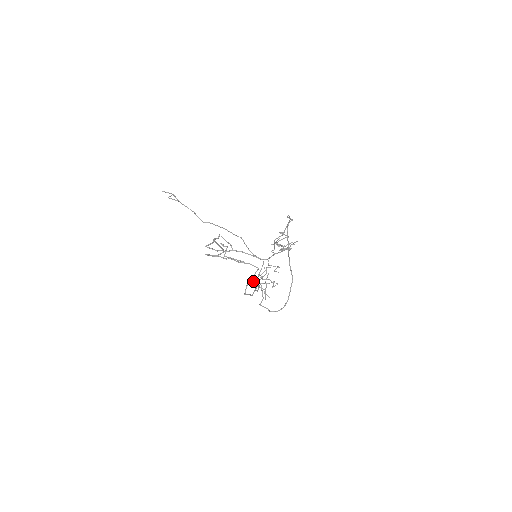
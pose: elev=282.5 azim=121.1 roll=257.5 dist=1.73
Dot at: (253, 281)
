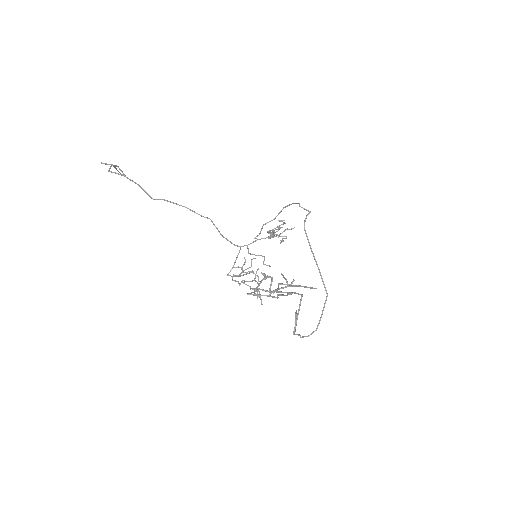
Dot at: (228, 273)
